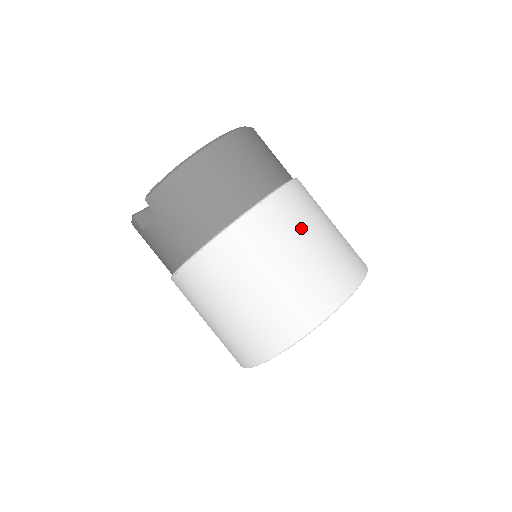
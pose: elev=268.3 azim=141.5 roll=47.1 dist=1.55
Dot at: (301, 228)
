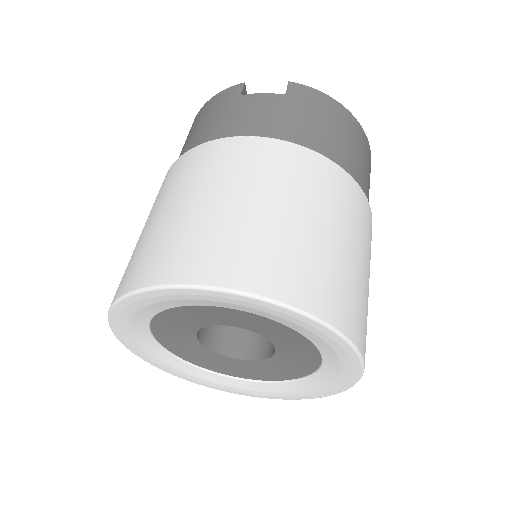
Dot at: occluded
